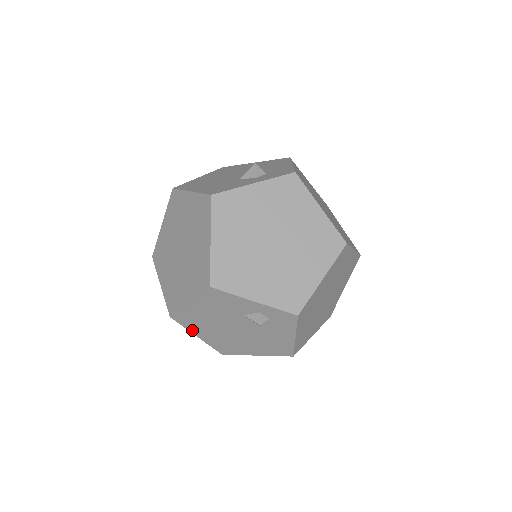
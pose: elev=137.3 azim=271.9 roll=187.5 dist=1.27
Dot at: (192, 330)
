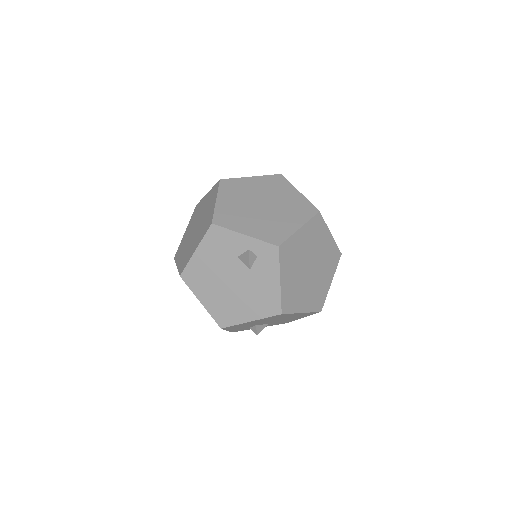
Dot at: (197, 293)
